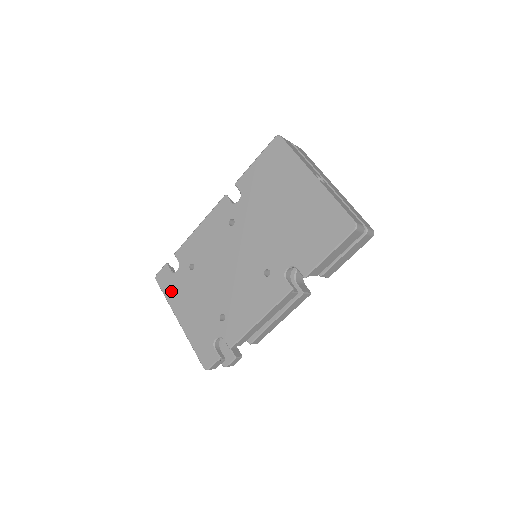
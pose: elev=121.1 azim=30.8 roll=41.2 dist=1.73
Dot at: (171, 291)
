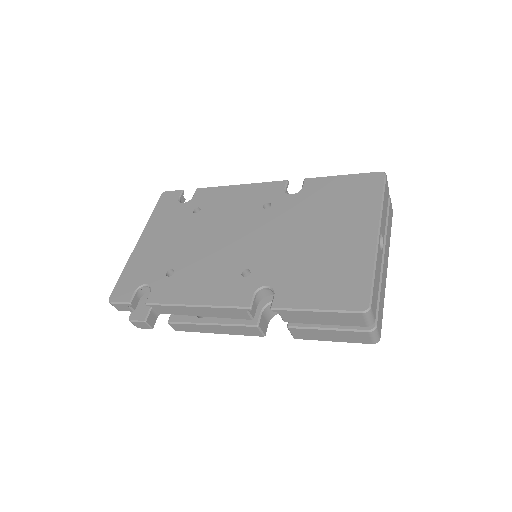
Dot at: (161, 213)
